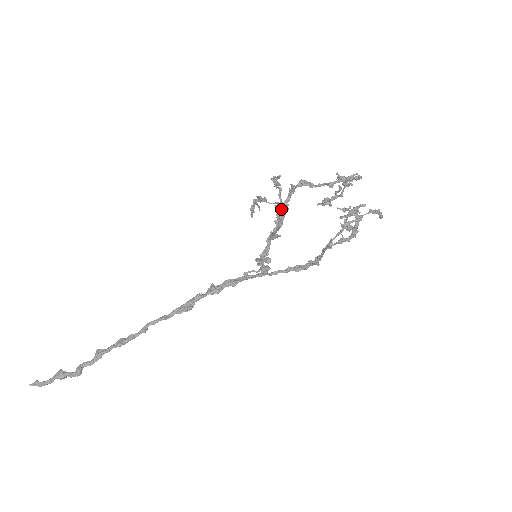
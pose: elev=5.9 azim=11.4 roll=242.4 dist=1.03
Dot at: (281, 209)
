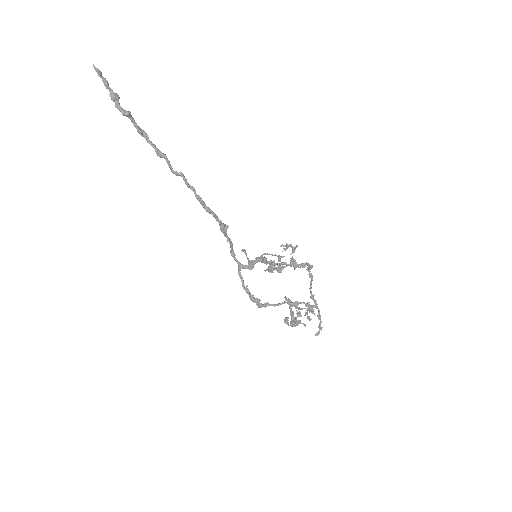
Dot at: (279, 269)
